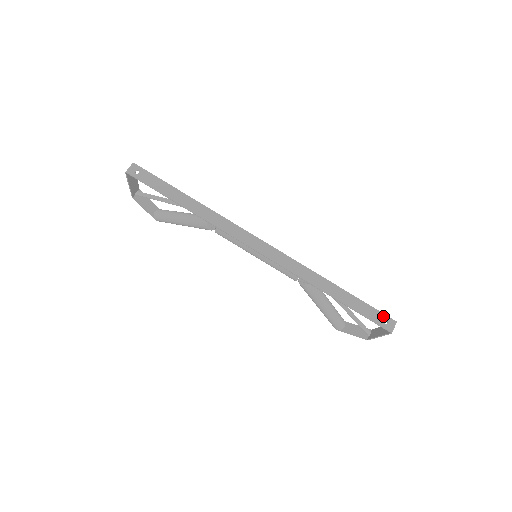
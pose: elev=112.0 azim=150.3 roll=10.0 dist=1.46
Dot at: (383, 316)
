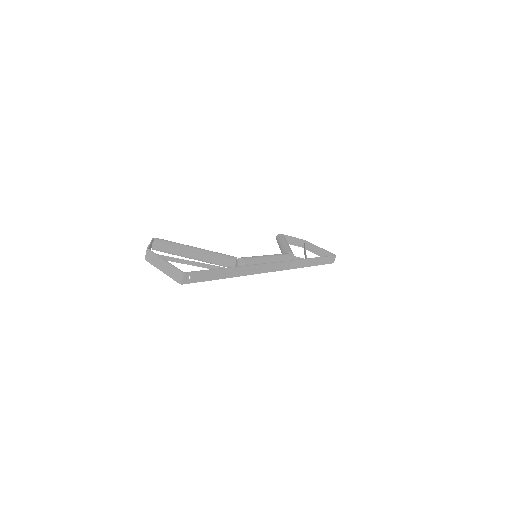
Dot at: (331, 258)
